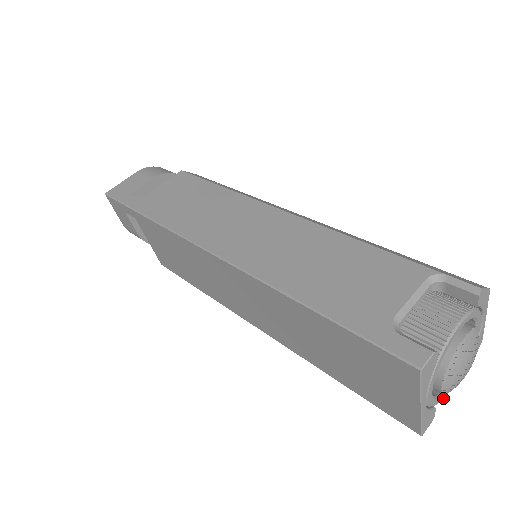
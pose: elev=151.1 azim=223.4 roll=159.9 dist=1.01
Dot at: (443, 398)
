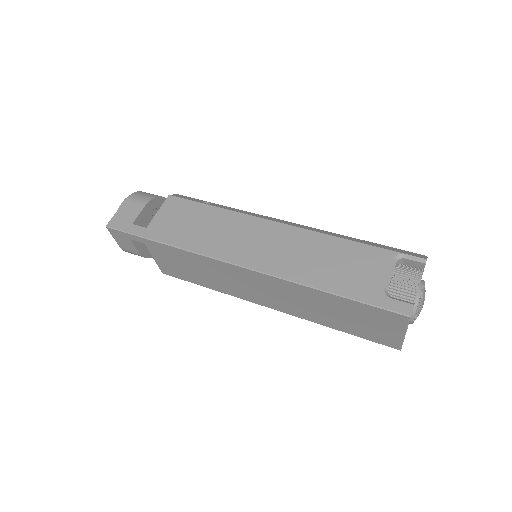
Dot at: occluded
